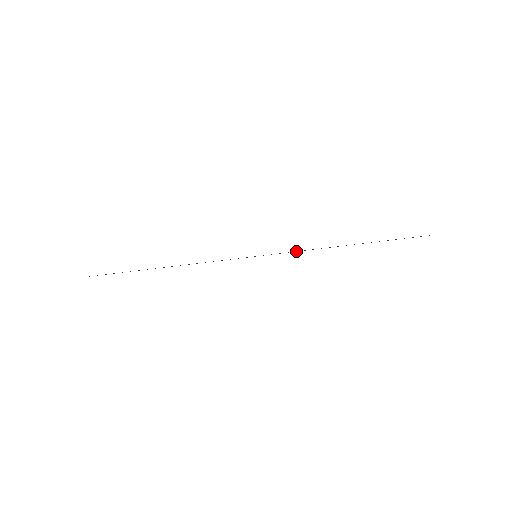
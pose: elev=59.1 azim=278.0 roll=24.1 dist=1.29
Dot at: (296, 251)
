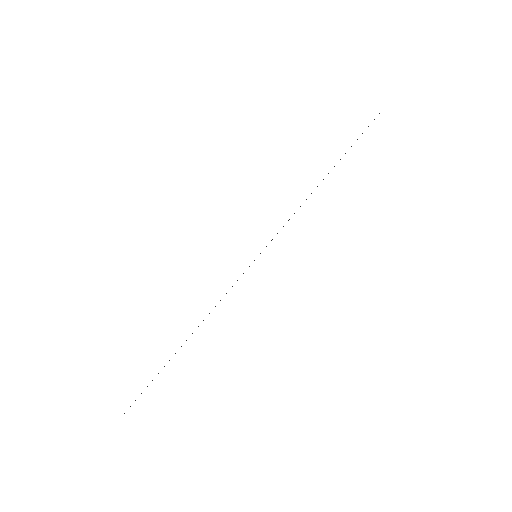
Dot at: occluded
